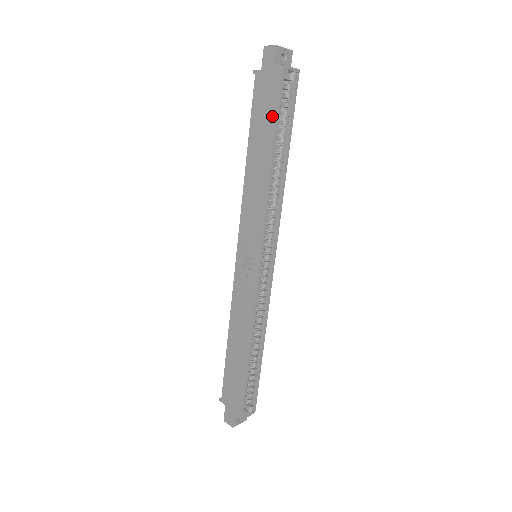
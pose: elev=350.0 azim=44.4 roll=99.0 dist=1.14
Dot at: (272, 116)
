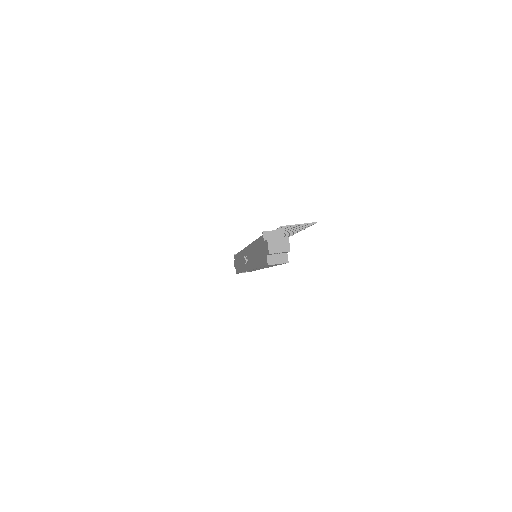
Dot at: (261, 262)
